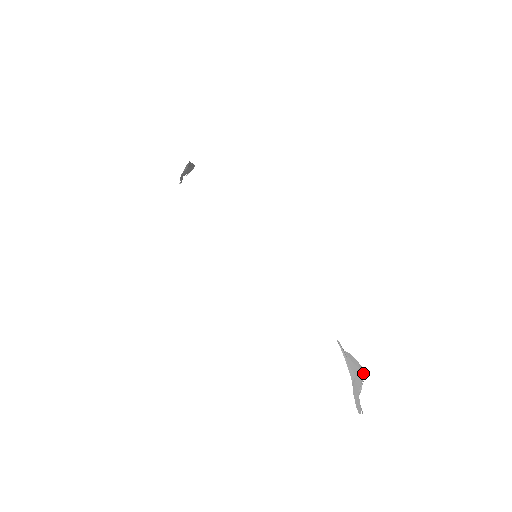
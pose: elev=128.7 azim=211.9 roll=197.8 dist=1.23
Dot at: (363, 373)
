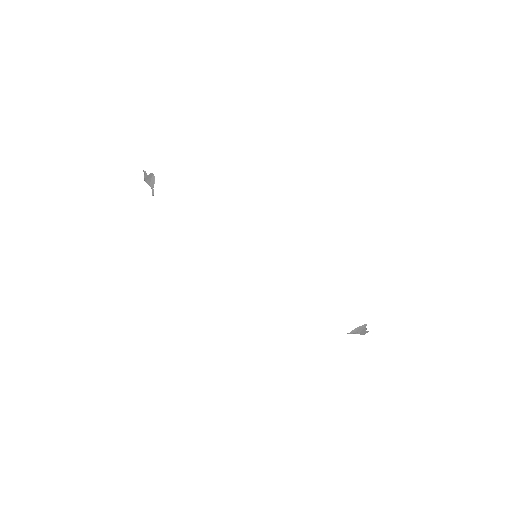
Dot at: (365, 326)
